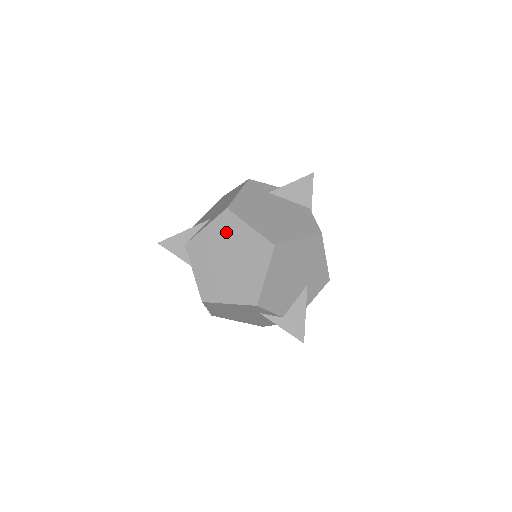
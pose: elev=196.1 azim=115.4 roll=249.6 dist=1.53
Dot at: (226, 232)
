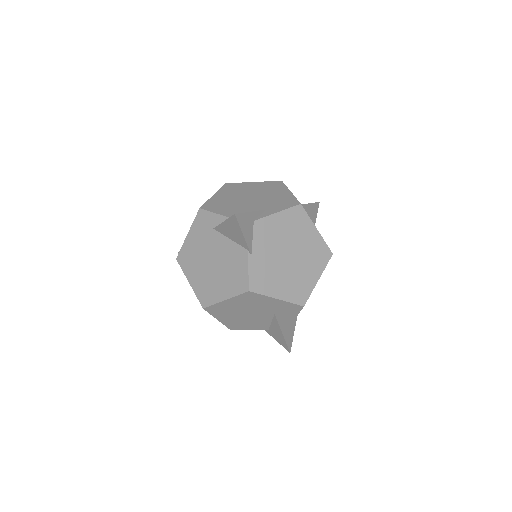
Dot at: occluded
